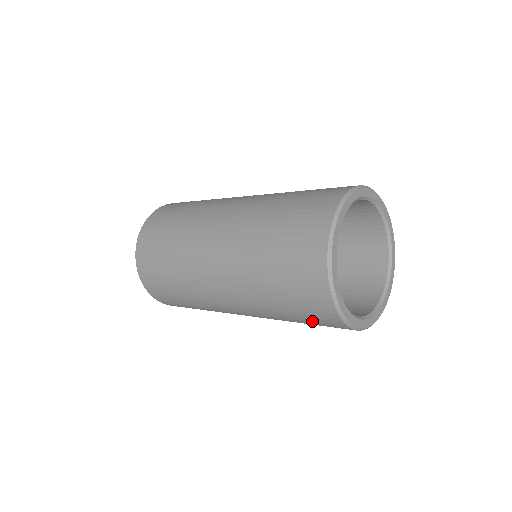
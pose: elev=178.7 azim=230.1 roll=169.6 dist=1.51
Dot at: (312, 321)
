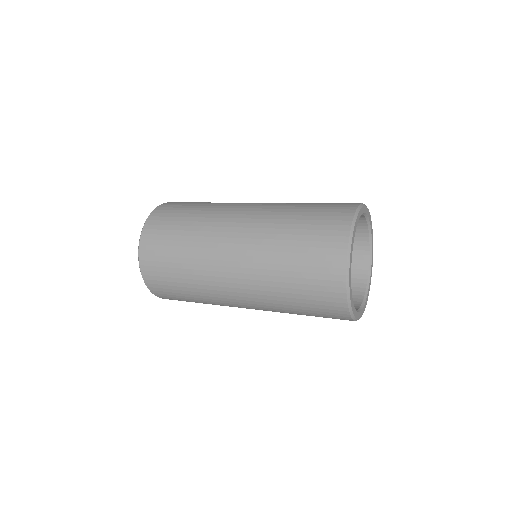
Dot at: (323, 317)
